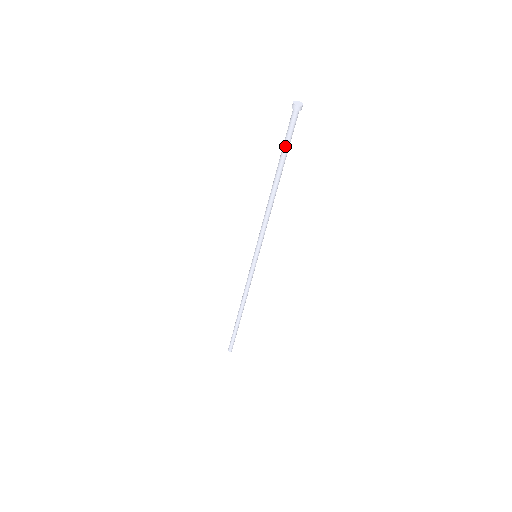
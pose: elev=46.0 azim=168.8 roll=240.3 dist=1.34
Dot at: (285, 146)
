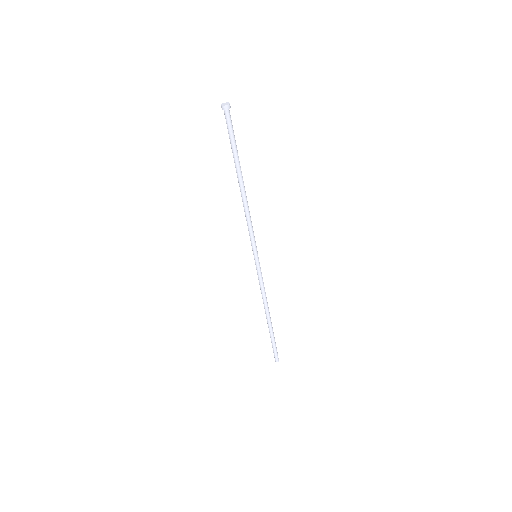
Dot at: (234, 145)
